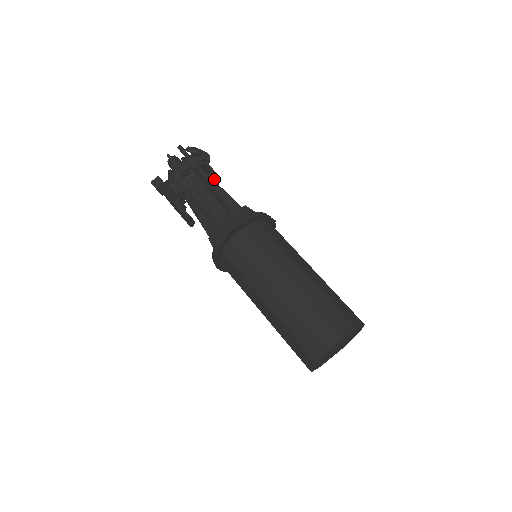
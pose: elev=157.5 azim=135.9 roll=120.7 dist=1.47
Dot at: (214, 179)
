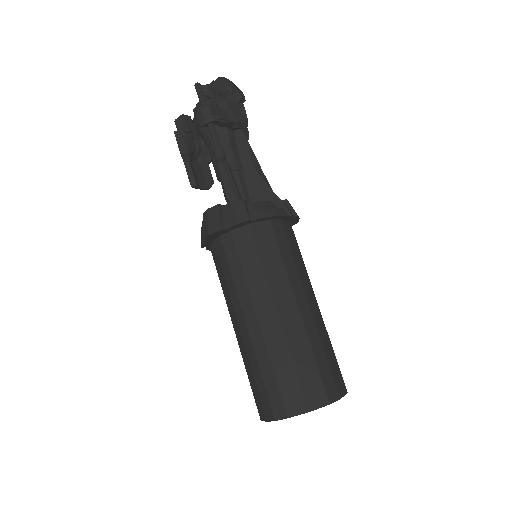
Dot at: occluded
